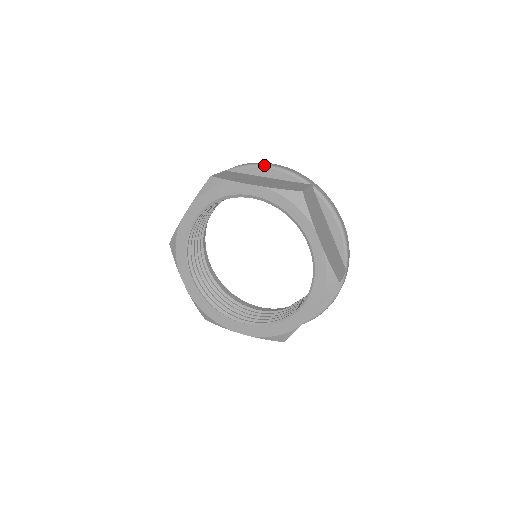
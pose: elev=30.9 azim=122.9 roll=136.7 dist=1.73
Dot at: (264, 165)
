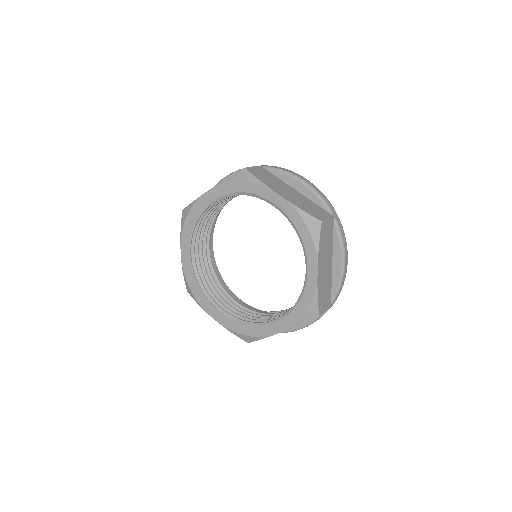
Dot at: (299, 178)
